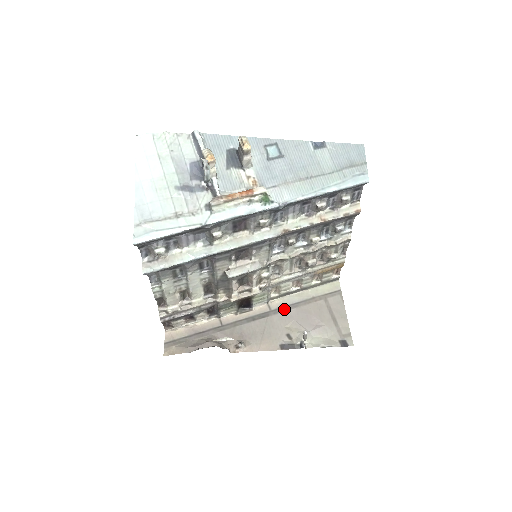
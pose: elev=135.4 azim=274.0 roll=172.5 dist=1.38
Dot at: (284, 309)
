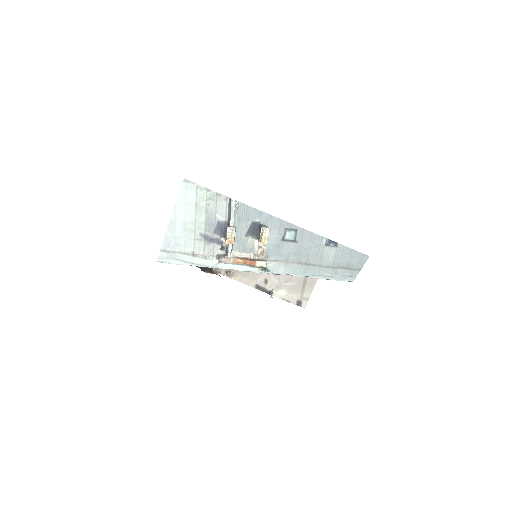
Dot at: occluded
